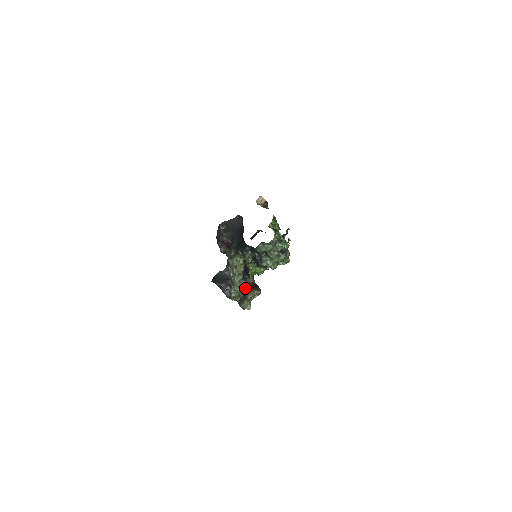
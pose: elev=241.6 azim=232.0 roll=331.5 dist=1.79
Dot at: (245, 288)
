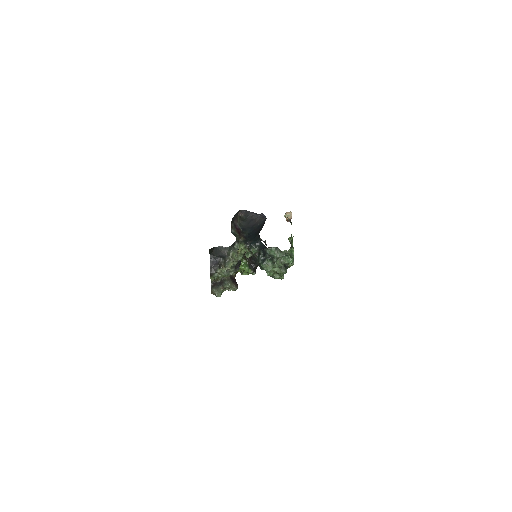
Dot at: (229, 276)
